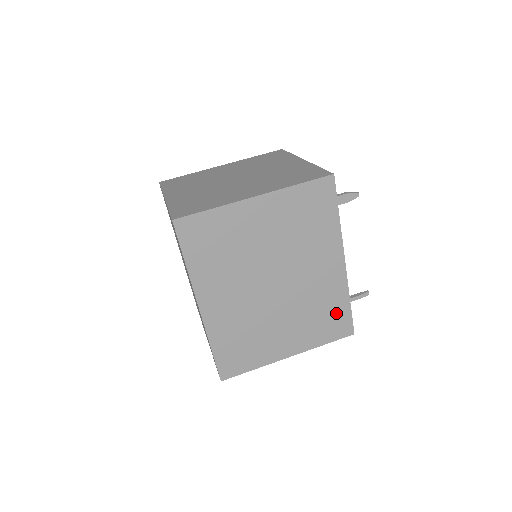
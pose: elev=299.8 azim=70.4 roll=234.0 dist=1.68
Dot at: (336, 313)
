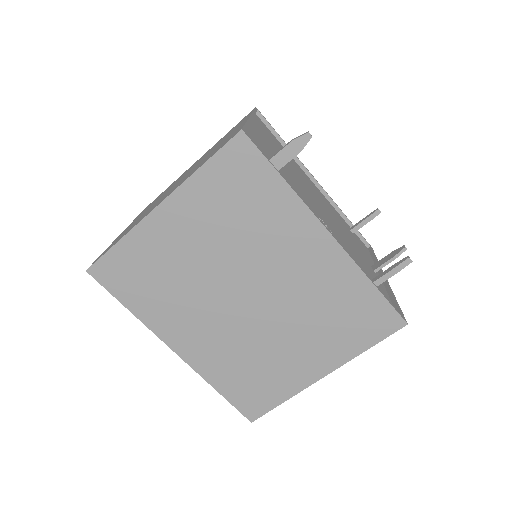
Dot at: (360, 306)
